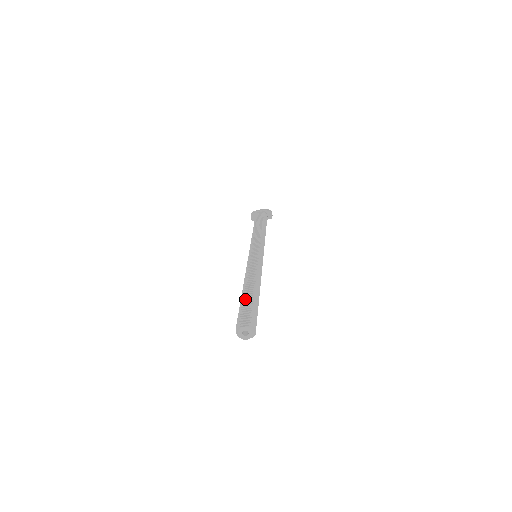
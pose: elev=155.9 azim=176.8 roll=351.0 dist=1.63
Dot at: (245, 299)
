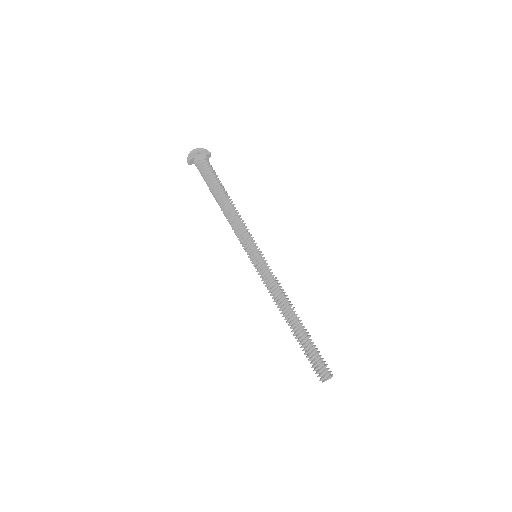
Dot at: (305, 341)
